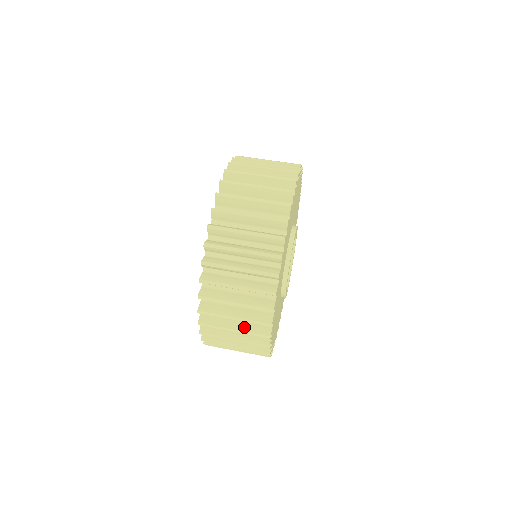
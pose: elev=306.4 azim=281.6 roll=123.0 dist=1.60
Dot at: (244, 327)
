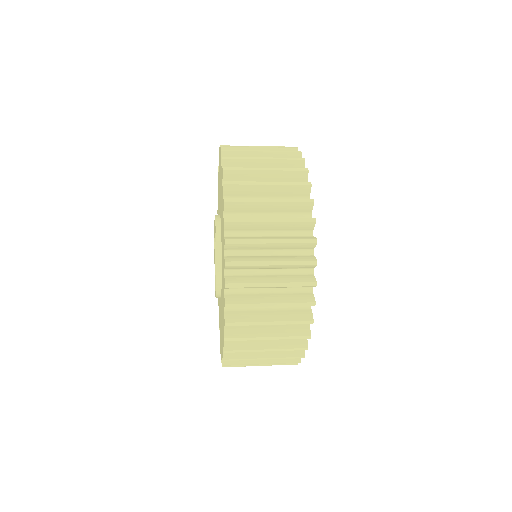
Dot at: occluded
